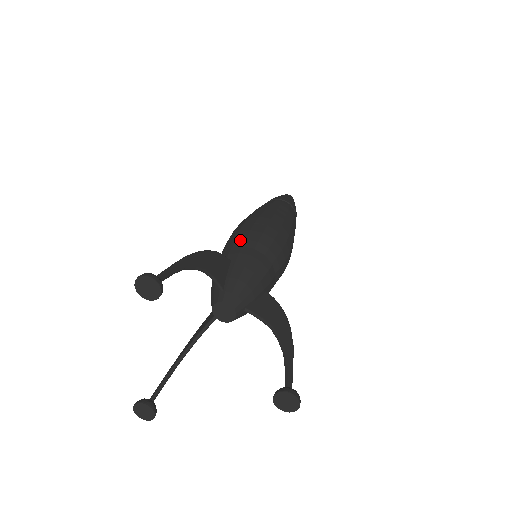
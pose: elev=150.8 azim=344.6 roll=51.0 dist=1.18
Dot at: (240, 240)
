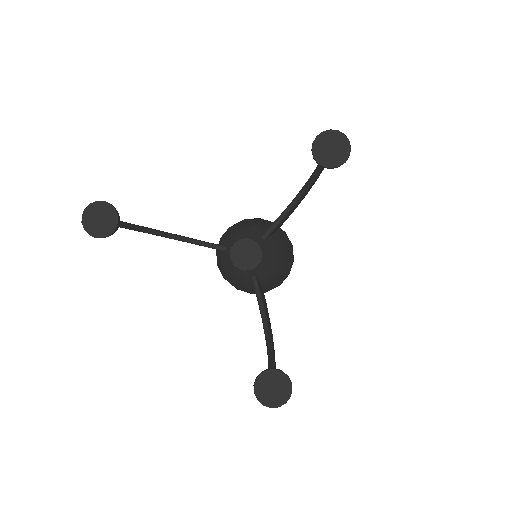
Dot at: occluded
